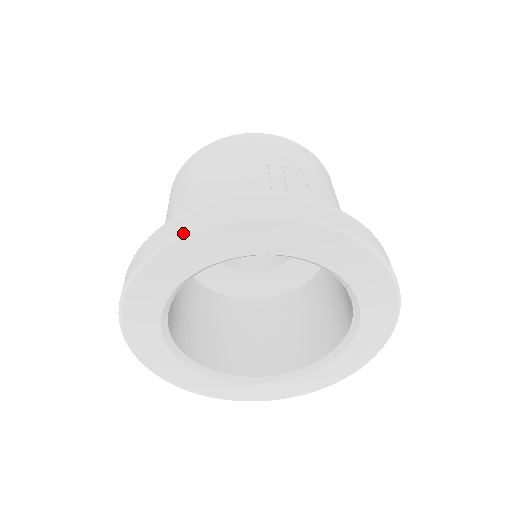
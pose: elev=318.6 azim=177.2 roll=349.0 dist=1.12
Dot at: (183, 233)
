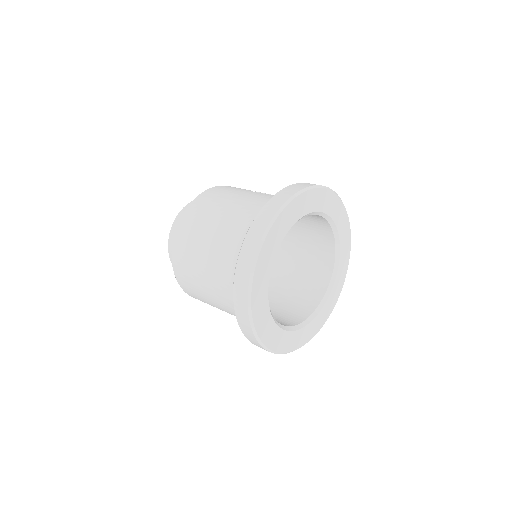
Dot at: (302, 190)
